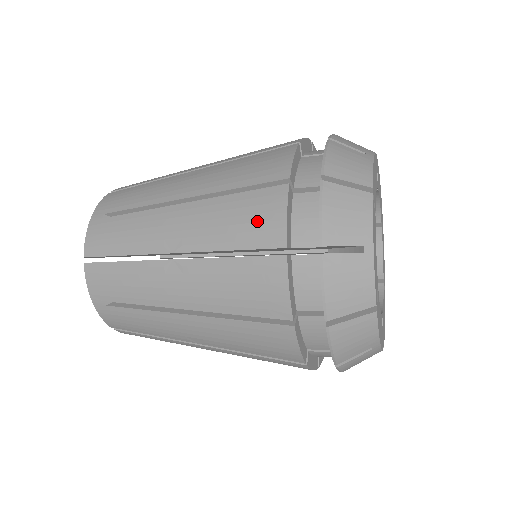
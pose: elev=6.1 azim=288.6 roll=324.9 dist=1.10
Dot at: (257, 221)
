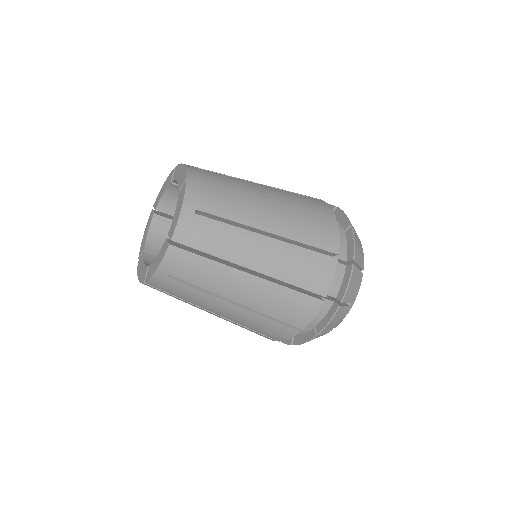
Dot at: (316, 275)
